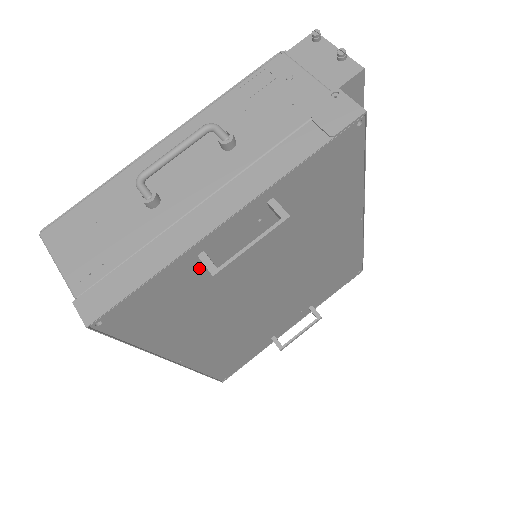
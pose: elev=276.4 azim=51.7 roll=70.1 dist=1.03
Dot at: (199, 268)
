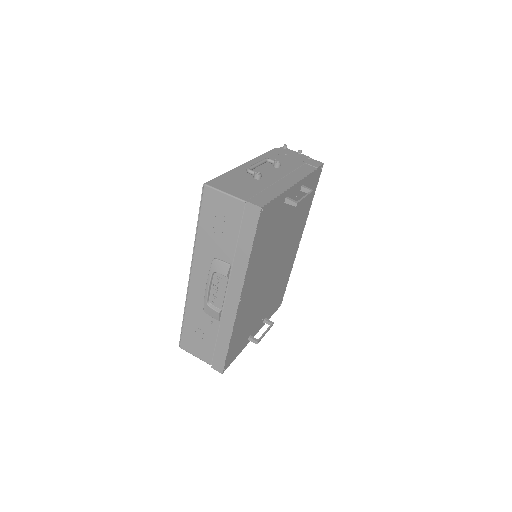
Dot at: (281, 209)
